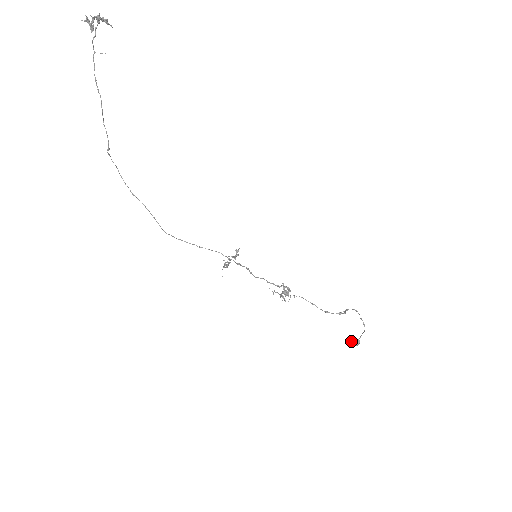
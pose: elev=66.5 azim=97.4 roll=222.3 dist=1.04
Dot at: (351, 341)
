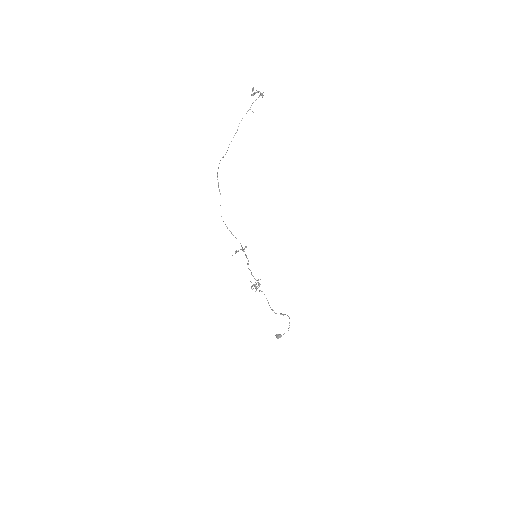
Dot at: (276, 334)
